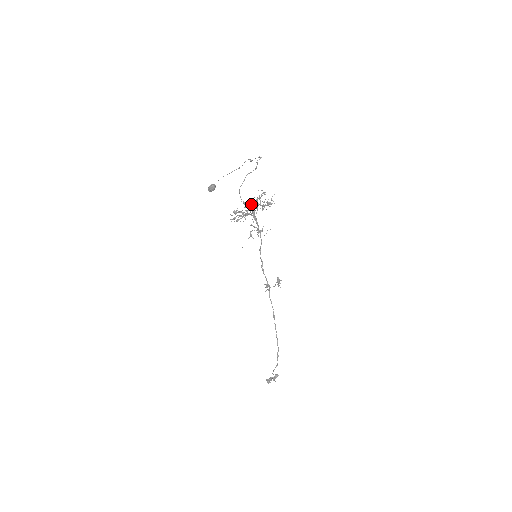
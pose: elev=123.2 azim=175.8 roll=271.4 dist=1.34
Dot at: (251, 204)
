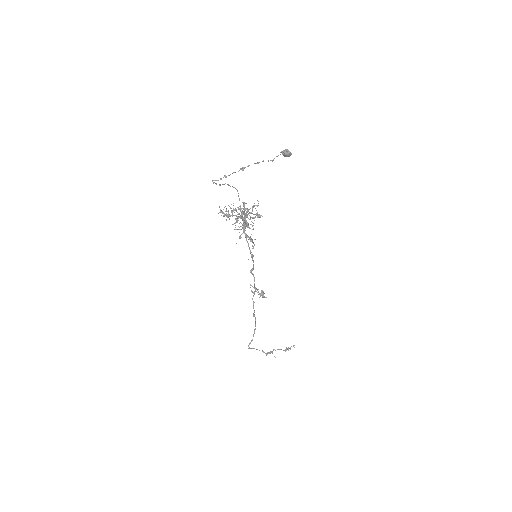
Dot at: occluded
